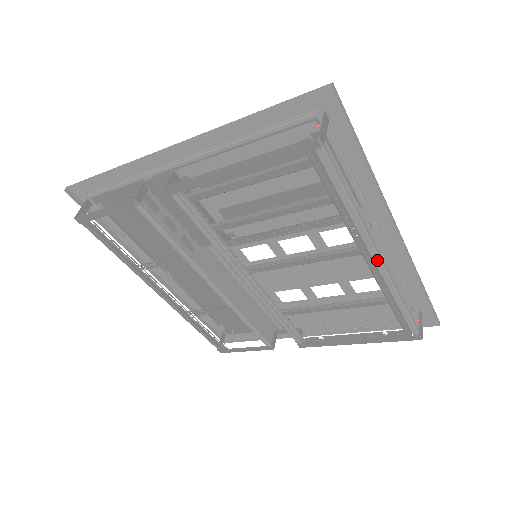
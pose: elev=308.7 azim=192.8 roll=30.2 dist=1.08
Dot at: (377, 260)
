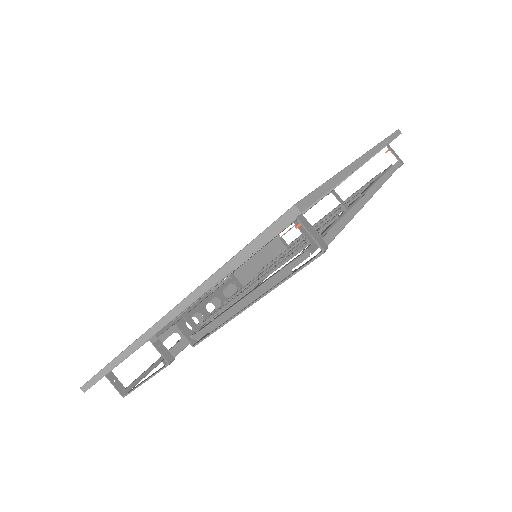
Dot at: occluded
